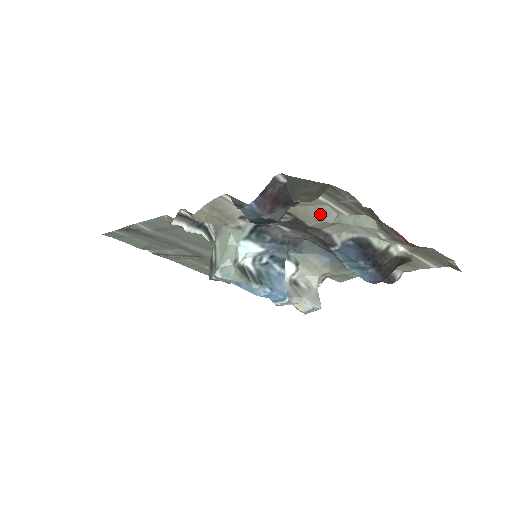
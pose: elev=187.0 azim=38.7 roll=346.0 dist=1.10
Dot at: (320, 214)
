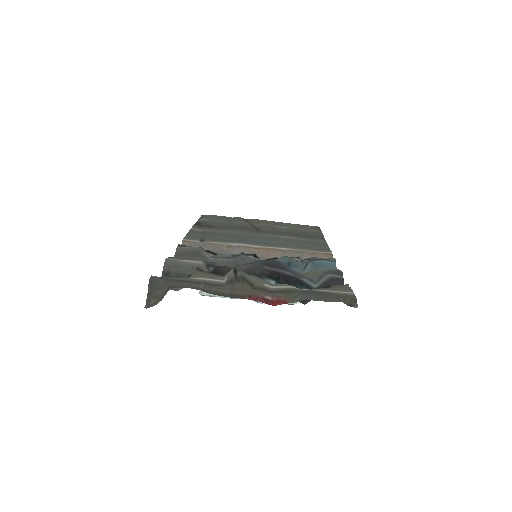
Dot at: occluded
